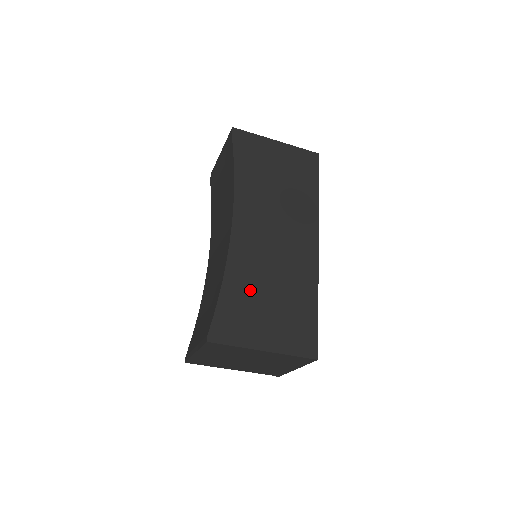
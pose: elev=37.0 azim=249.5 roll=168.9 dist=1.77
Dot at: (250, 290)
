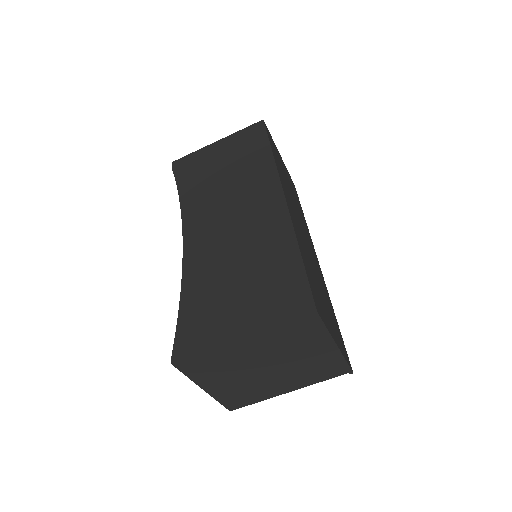
Dot at: (212, 285)
